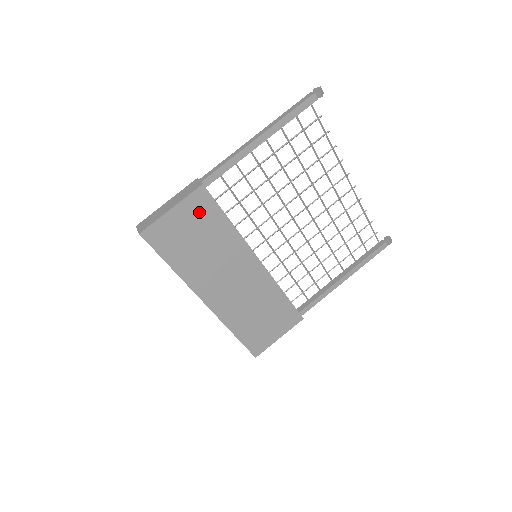
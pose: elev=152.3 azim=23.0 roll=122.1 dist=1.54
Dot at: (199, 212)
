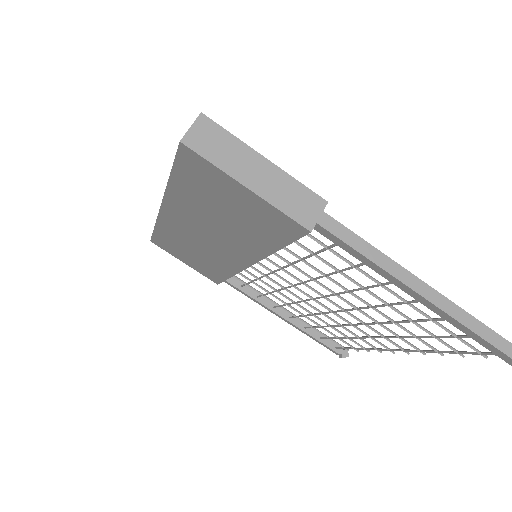
Dot at: (266, 220)
